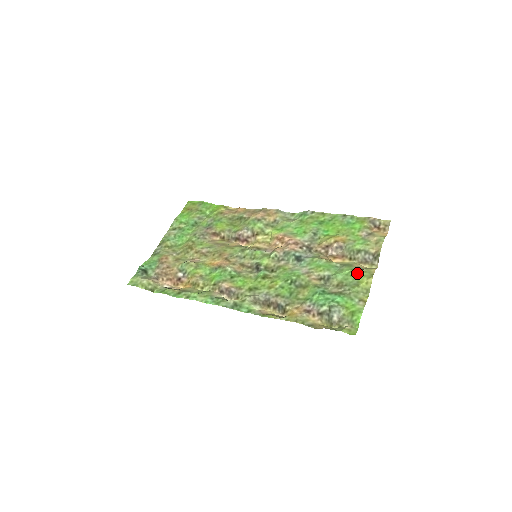
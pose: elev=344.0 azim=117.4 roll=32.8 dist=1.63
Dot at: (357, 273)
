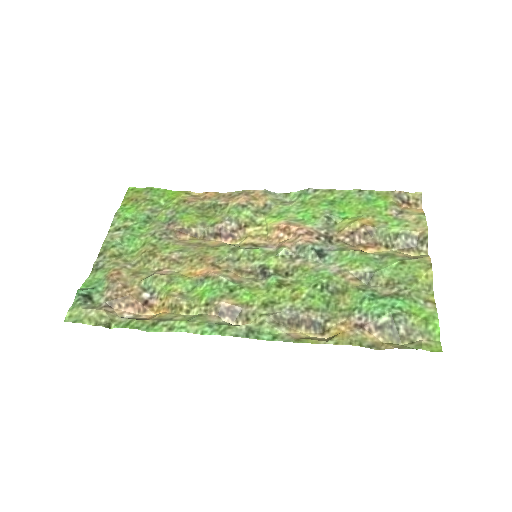
Dot at: (408, 265)
